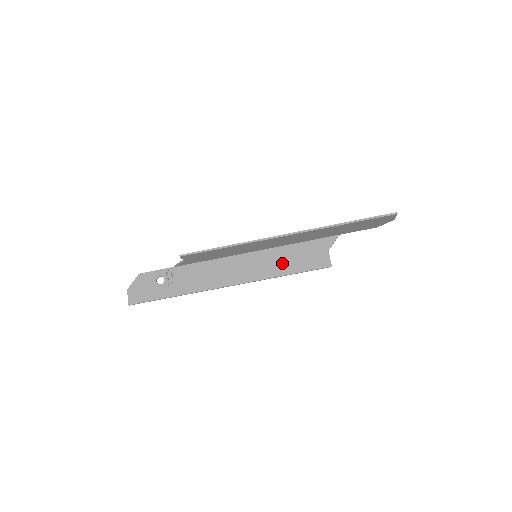
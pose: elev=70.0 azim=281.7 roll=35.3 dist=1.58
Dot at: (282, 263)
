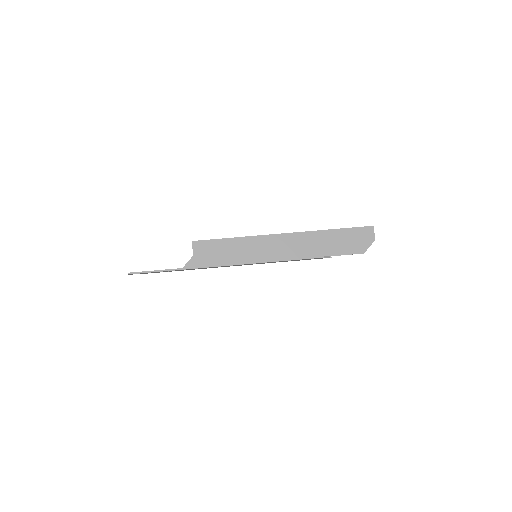
Dot at: occluded
